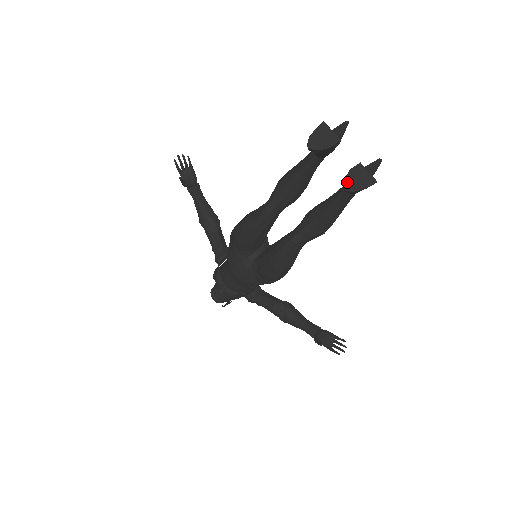
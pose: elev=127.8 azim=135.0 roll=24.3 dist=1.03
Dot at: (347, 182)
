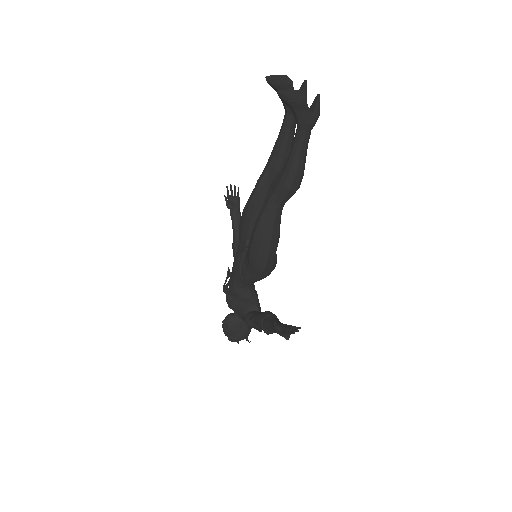
Dot at: (282, 91)
